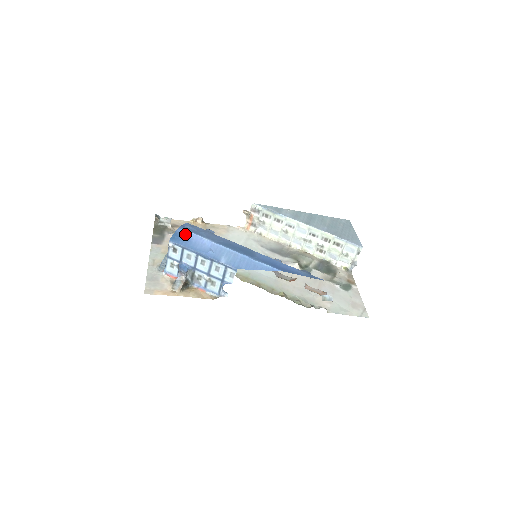
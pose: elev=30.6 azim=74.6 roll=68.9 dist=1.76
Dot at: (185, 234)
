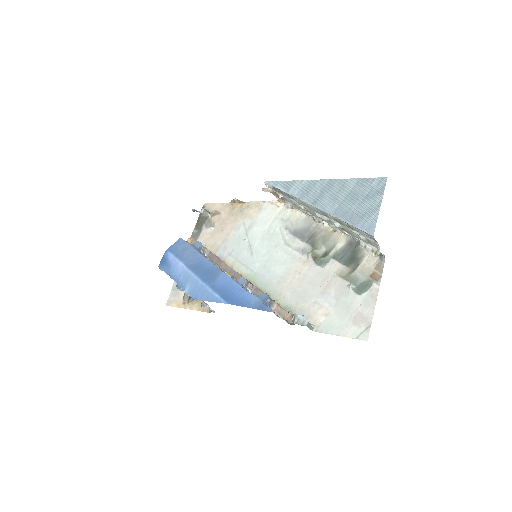
Dot at: (168, 258)
